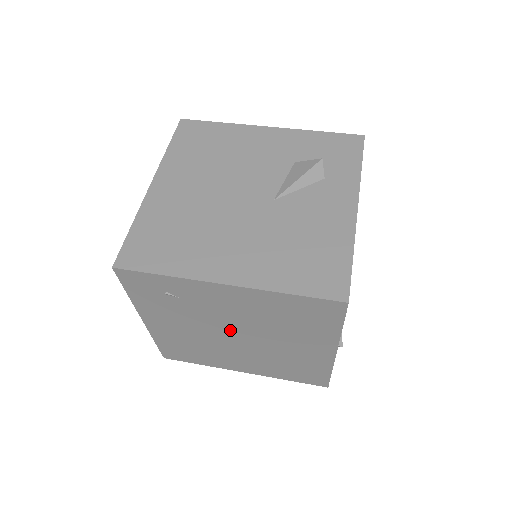
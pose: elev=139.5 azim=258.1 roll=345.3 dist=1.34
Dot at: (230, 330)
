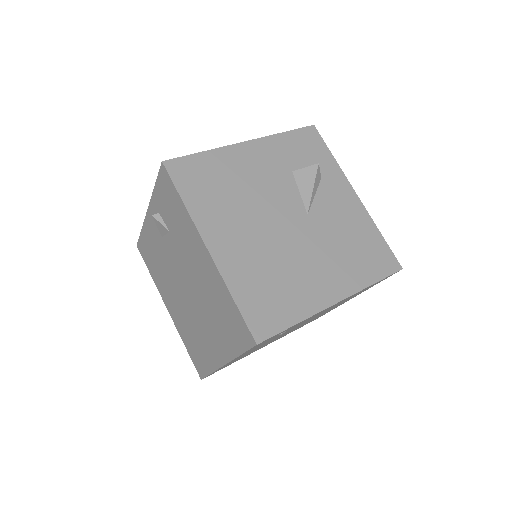
Dot at: occluded
